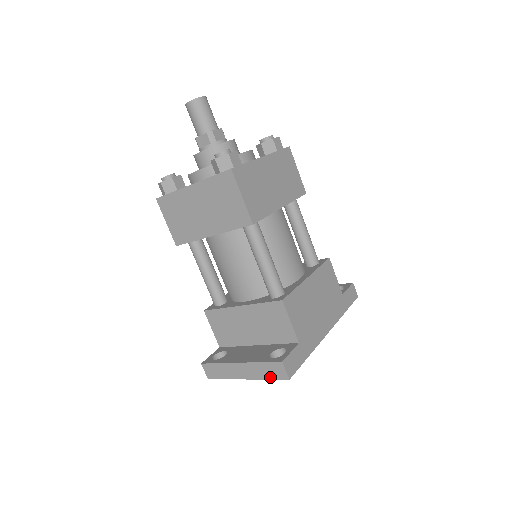
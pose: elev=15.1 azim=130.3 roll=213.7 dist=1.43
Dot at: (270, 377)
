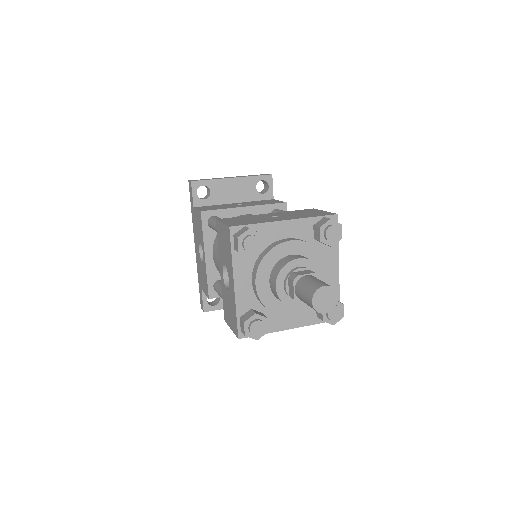
Dot at: occluded
